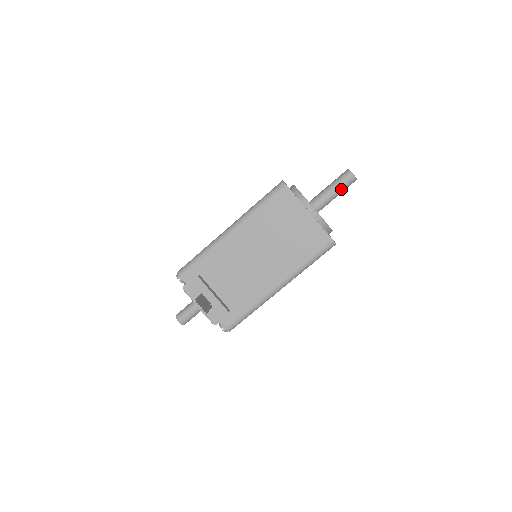
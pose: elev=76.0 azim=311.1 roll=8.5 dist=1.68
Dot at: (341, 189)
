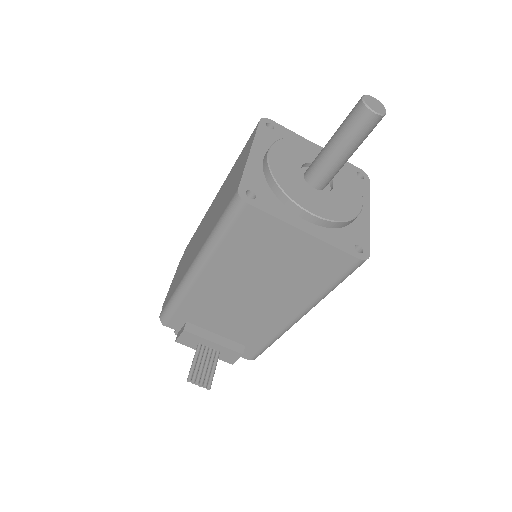
Dot at: (358, 143)
